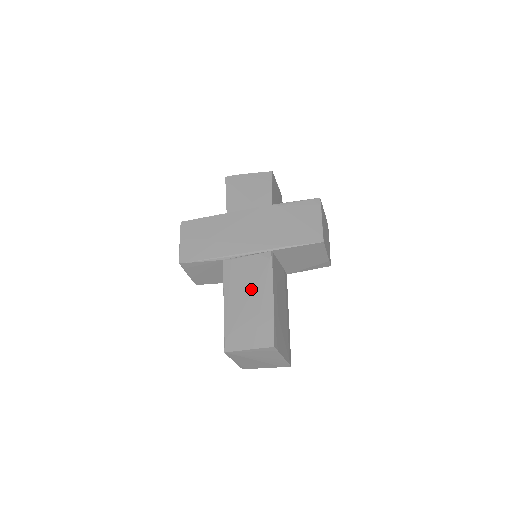
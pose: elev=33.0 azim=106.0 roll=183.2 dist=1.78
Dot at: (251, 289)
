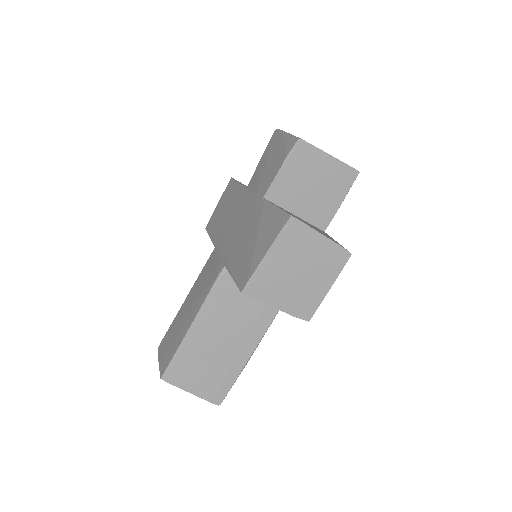
Dot at: (194, 300)
